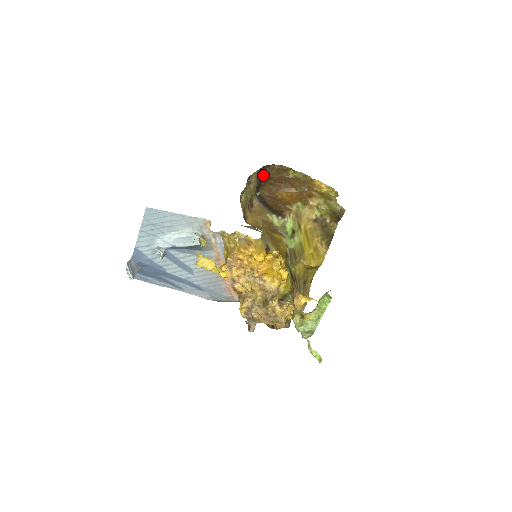
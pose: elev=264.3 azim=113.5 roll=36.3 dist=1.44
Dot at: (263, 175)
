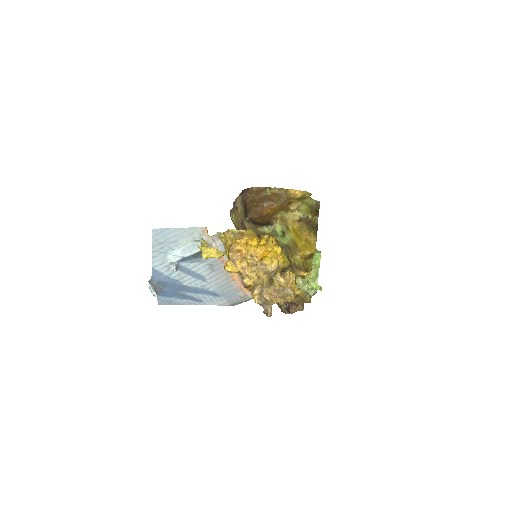
Dot at: (246, 199)
